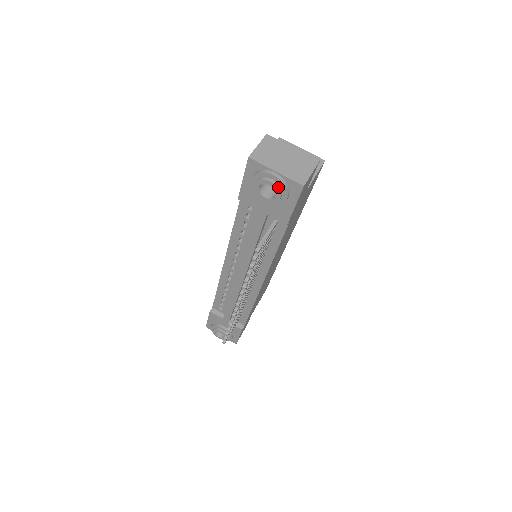
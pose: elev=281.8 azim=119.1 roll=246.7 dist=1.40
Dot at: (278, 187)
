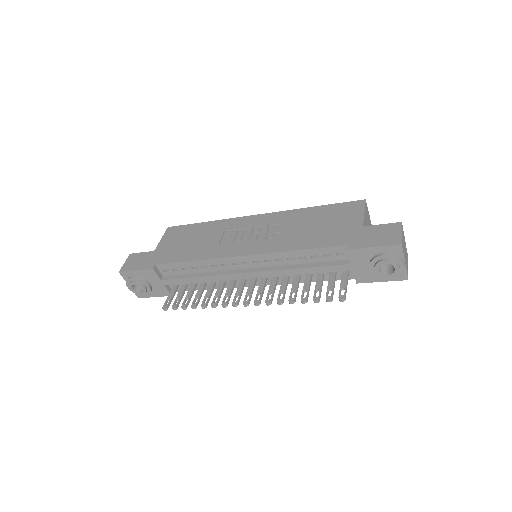
Dot at: (398, 273)
